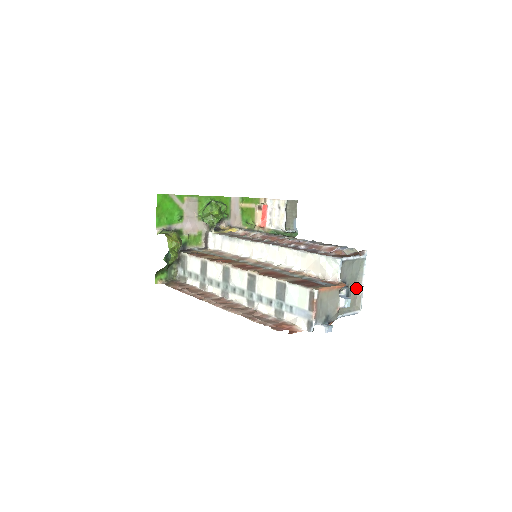
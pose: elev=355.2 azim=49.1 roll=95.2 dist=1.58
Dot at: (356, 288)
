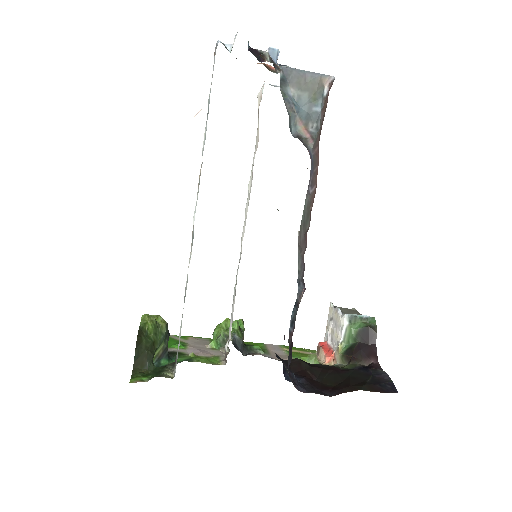
Dot at: occluded
